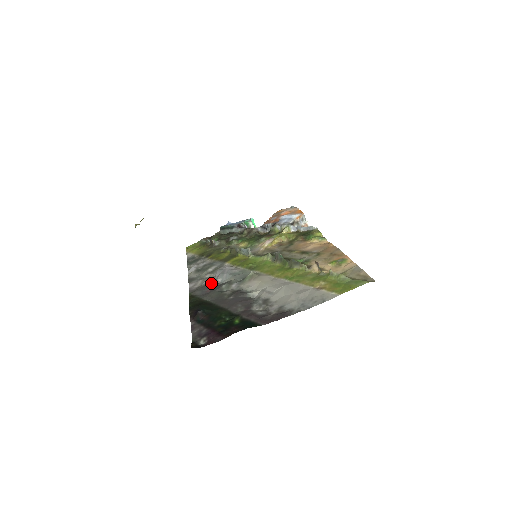
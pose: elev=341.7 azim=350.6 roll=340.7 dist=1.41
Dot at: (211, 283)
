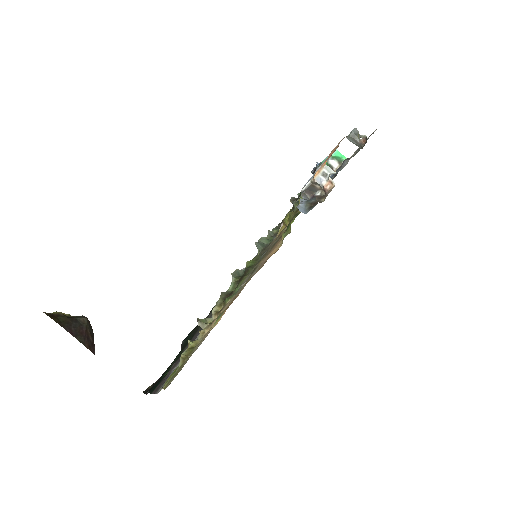
Dot at: occluded
